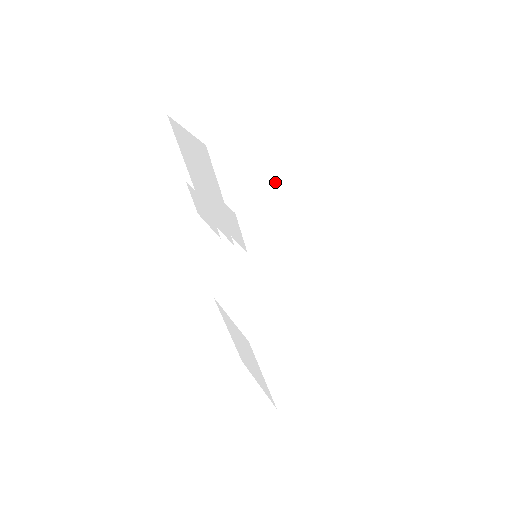
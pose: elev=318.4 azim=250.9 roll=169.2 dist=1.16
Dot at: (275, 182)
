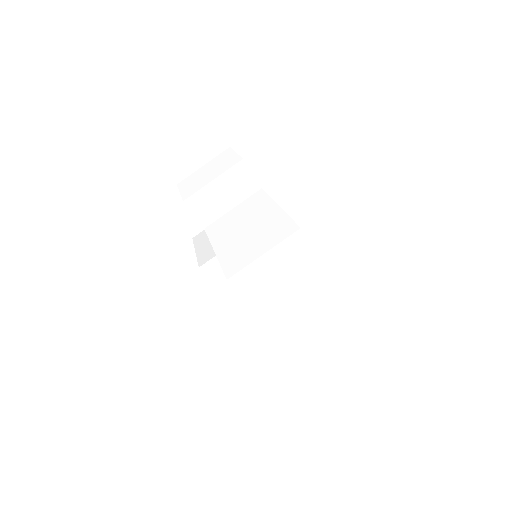
Dot at: occluded
